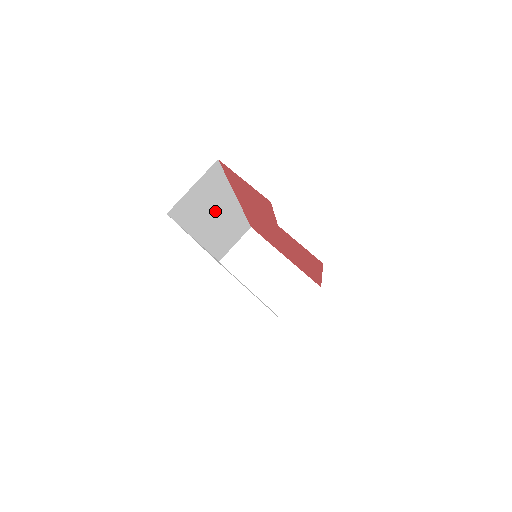
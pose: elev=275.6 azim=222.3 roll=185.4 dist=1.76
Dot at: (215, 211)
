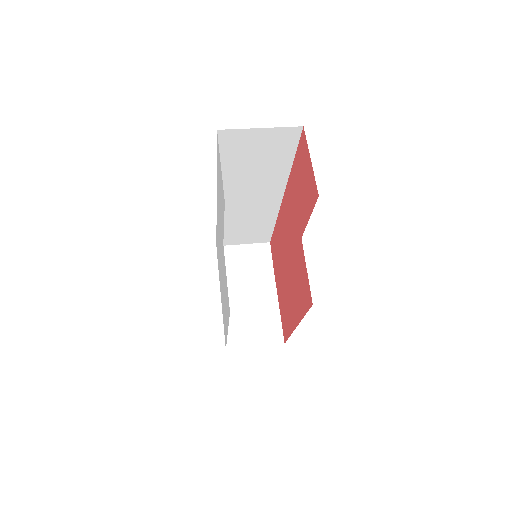
Dot at: (257, 184)
